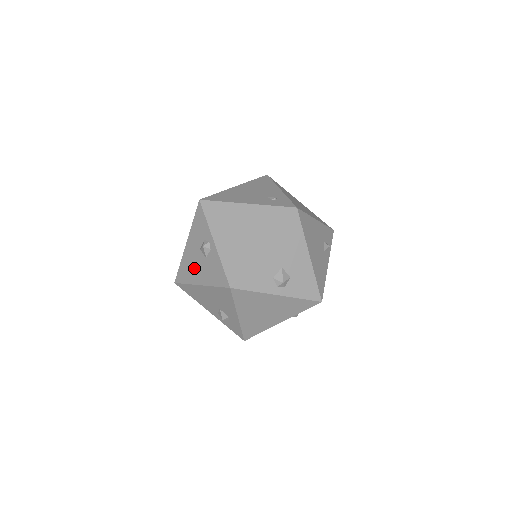
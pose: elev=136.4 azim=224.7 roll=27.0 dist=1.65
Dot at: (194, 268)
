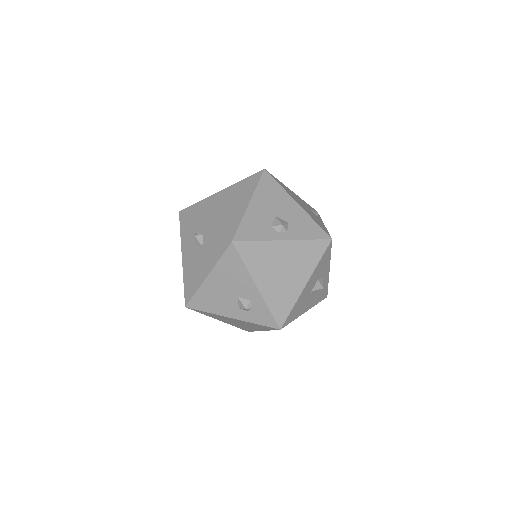
Dot at: (196, 269)
